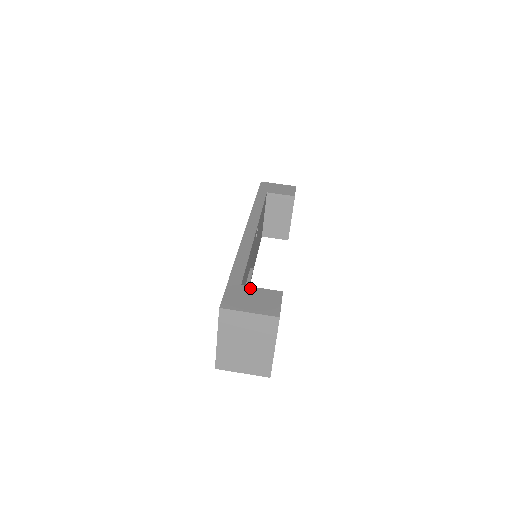
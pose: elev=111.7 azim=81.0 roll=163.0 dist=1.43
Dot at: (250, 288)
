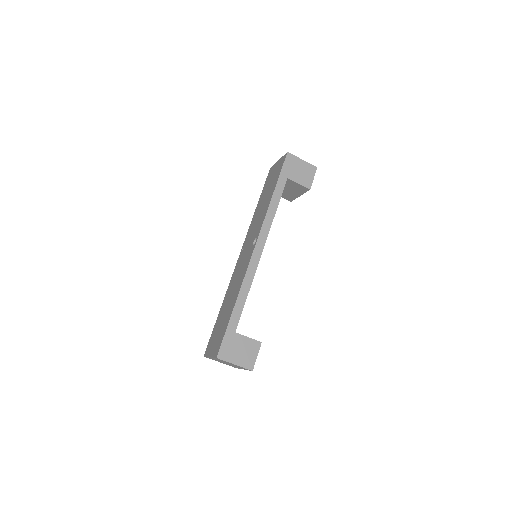
Dot at: (241, 337)
